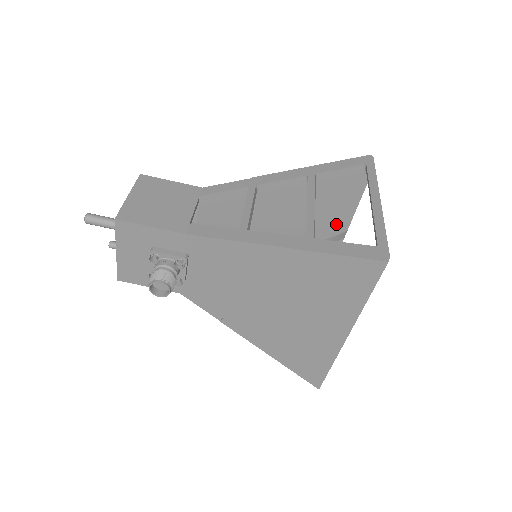
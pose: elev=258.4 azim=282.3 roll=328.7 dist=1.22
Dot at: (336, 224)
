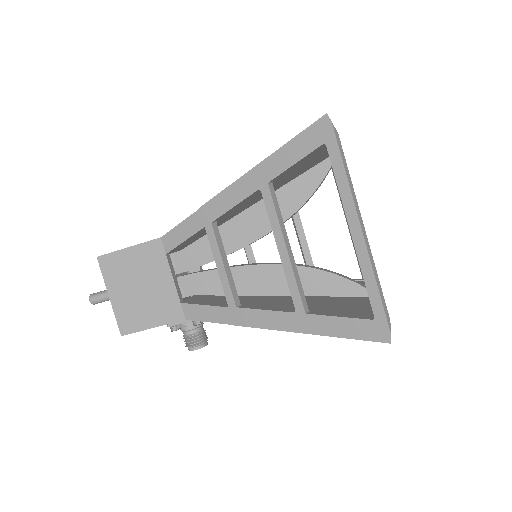
Dot at: (322, 160)
